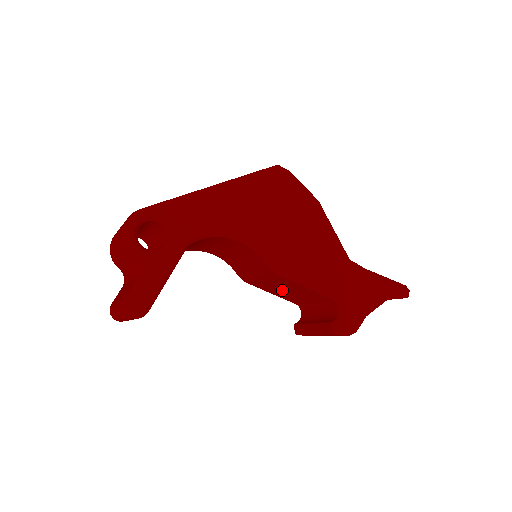
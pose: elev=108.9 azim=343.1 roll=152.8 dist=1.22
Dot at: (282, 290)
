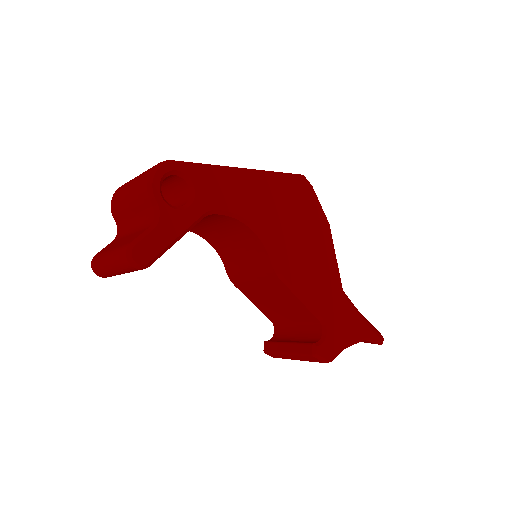
Dot at: (268, 300)
